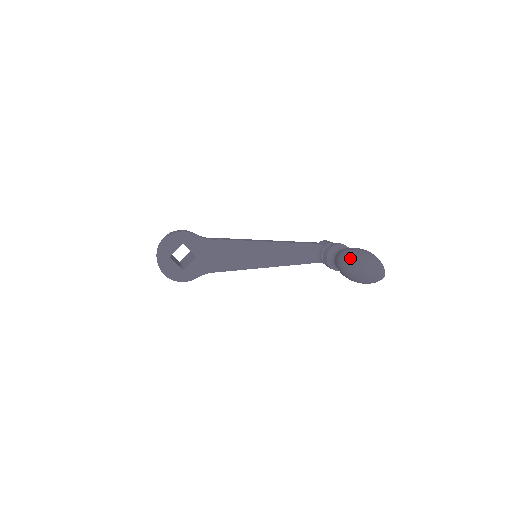
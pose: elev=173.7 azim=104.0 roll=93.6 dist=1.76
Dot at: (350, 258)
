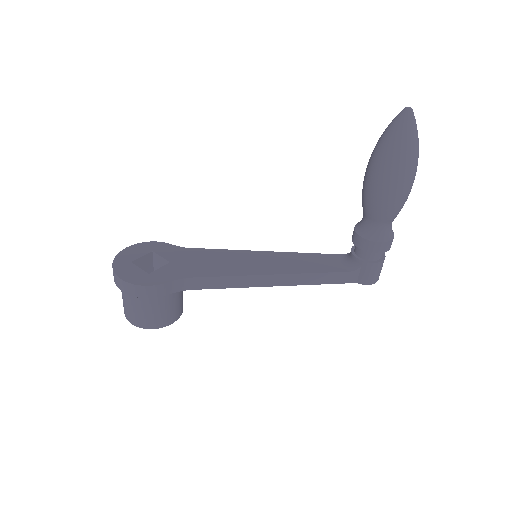
Dot at: occluded
